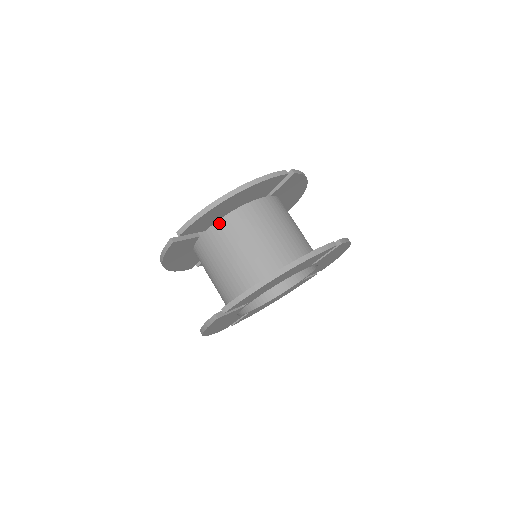
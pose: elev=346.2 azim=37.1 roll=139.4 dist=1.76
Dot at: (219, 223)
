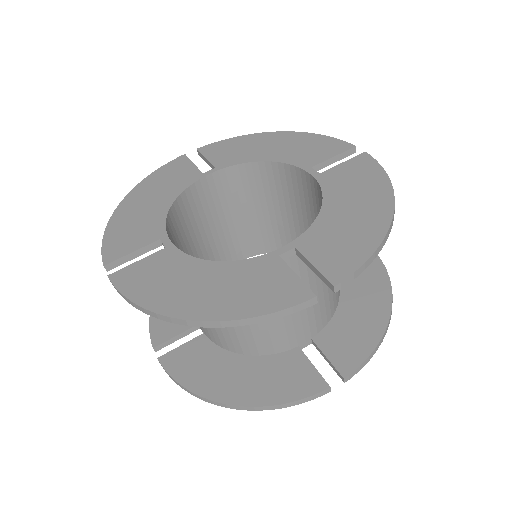
Dot at: occluded
